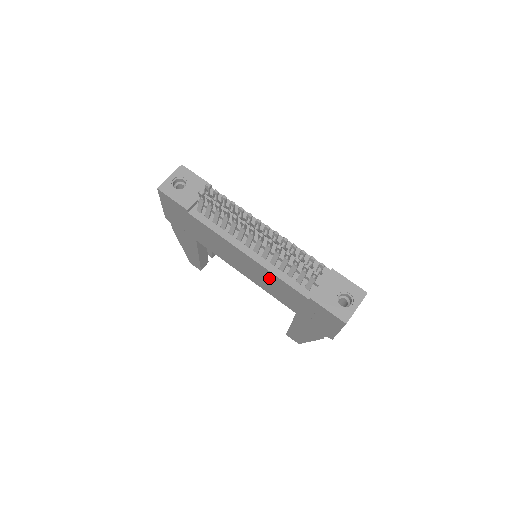
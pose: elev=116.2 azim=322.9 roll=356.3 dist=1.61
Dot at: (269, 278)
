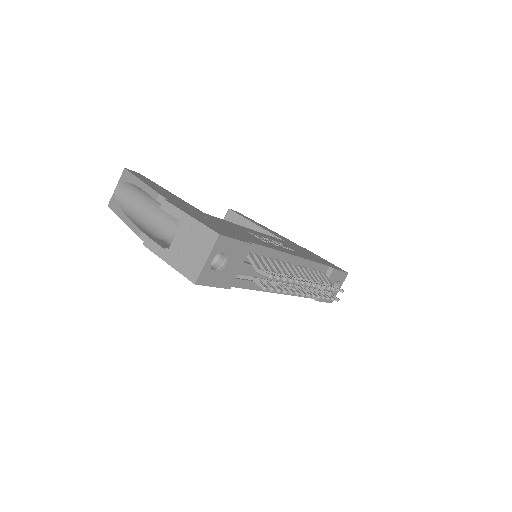
Dot at: occluded
